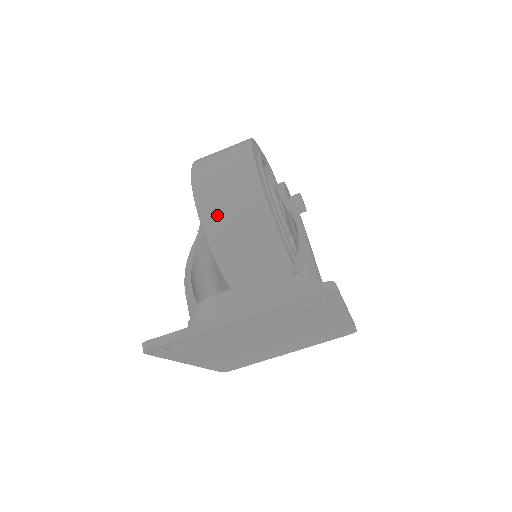
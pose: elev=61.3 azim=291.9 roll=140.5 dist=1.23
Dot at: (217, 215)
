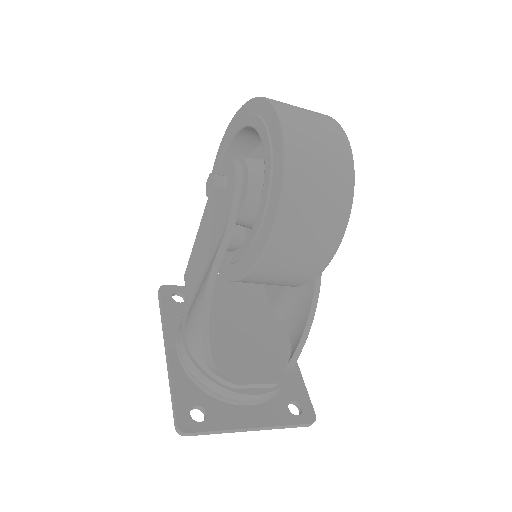
Dot at: (268, 274)
